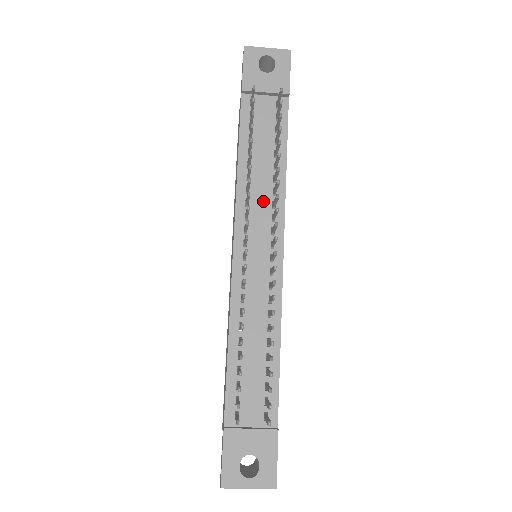
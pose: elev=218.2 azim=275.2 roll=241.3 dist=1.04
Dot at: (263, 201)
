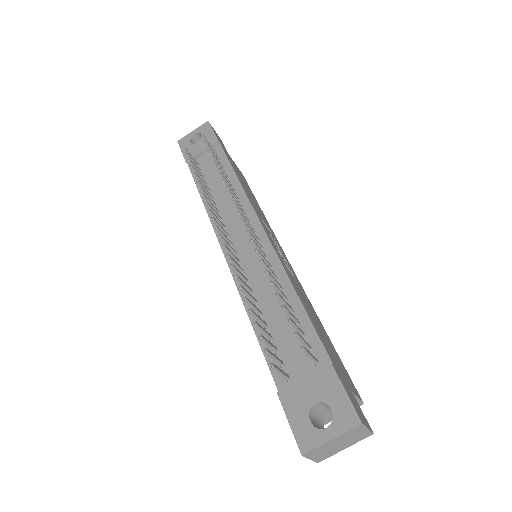
Dot at: (231, 209)
